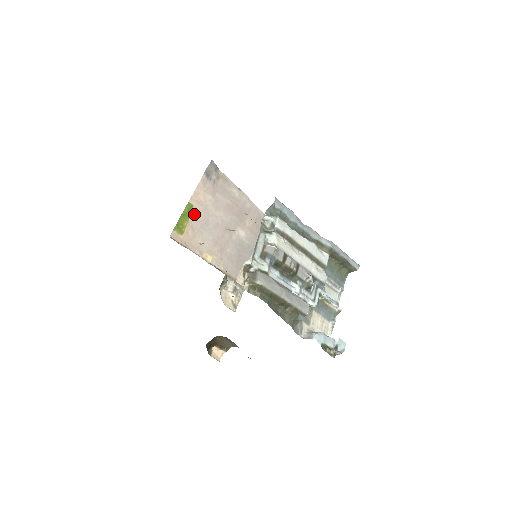
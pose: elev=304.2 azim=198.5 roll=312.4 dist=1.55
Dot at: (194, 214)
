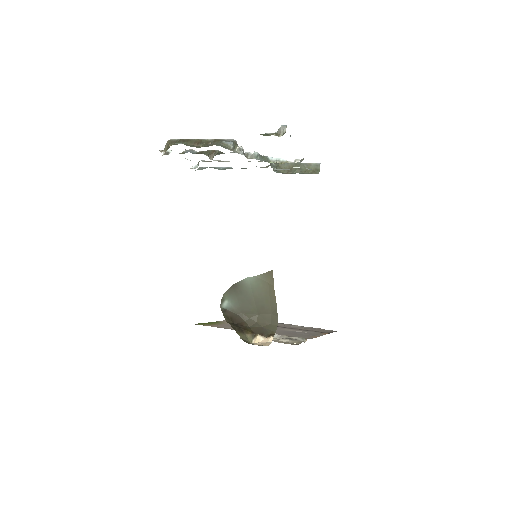
Dot at: occluded
